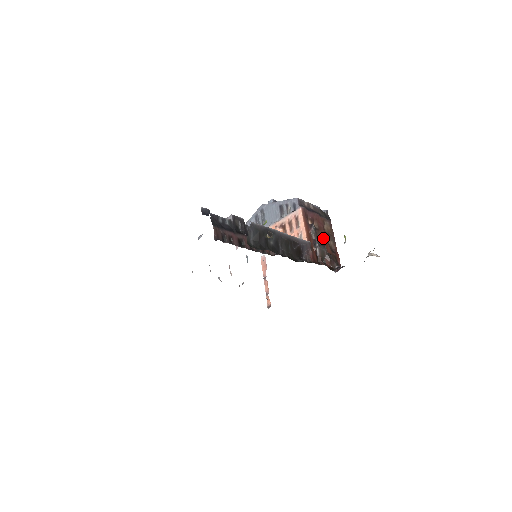
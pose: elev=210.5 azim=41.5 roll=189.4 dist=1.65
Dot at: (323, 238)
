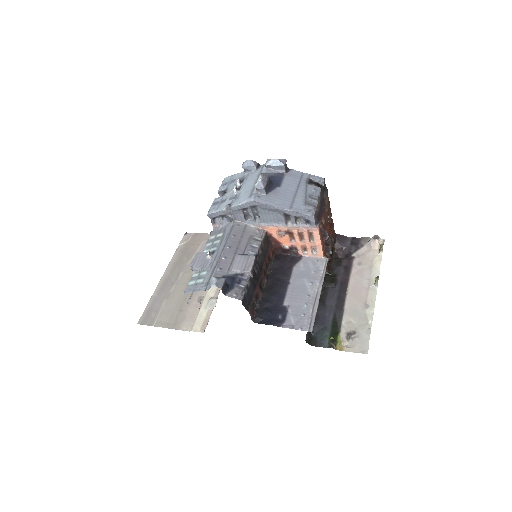
Dot at: (327, 226)
